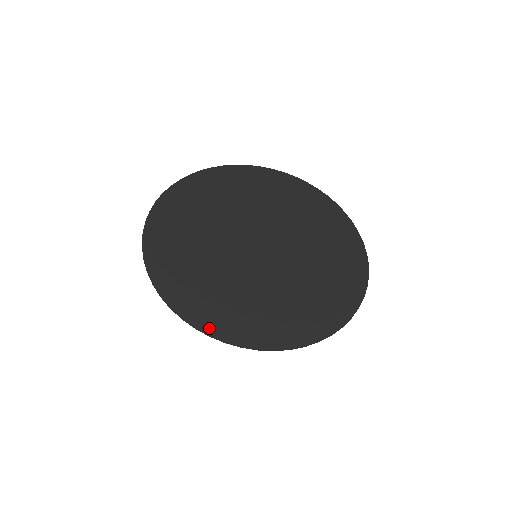
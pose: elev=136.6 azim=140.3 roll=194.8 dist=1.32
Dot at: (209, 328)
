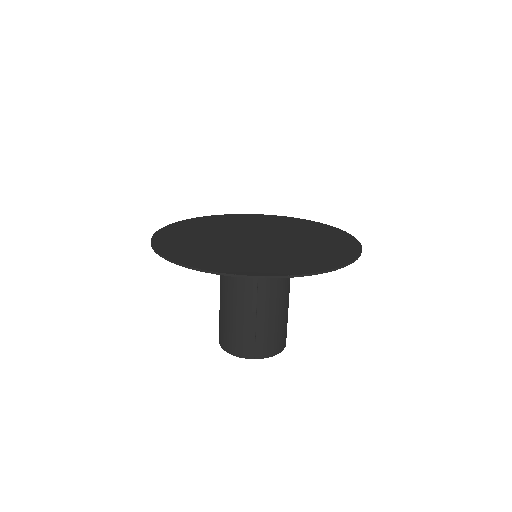
Dot at: (157, 245)
